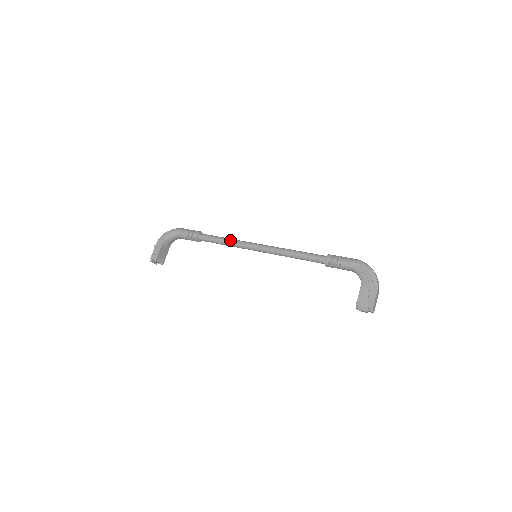
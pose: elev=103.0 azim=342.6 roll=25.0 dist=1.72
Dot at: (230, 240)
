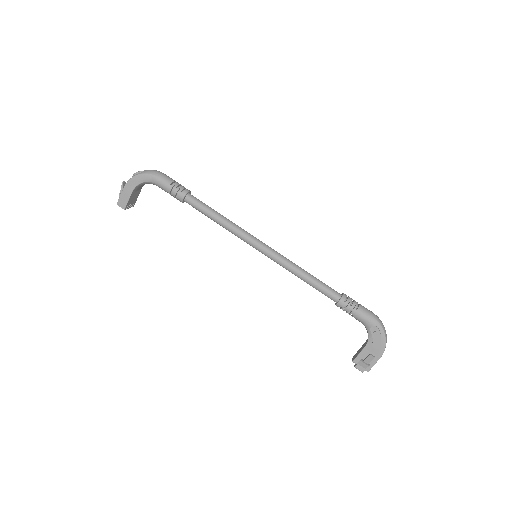
Dot at: (227, 224)
